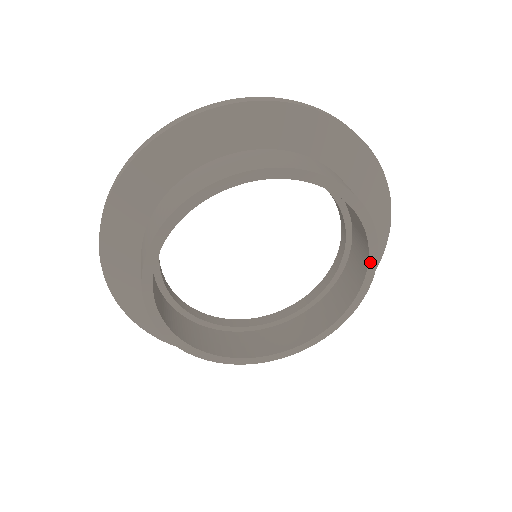
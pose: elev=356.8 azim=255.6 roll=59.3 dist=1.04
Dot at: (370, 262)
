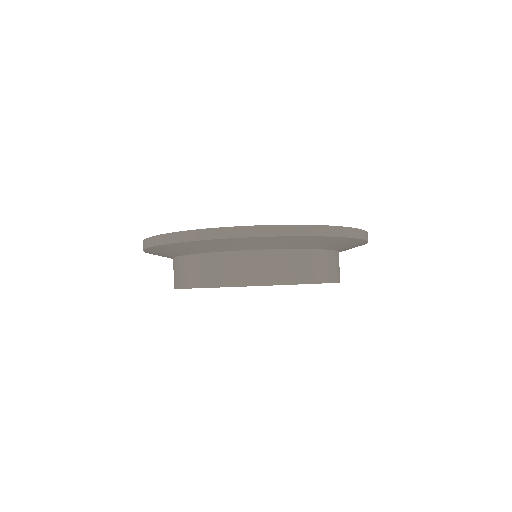
Dot at: occluded
